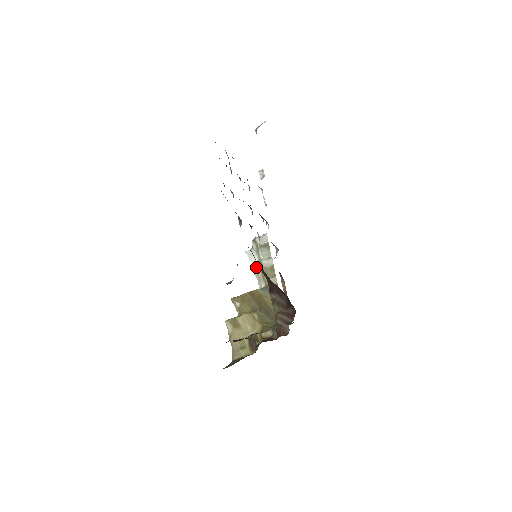
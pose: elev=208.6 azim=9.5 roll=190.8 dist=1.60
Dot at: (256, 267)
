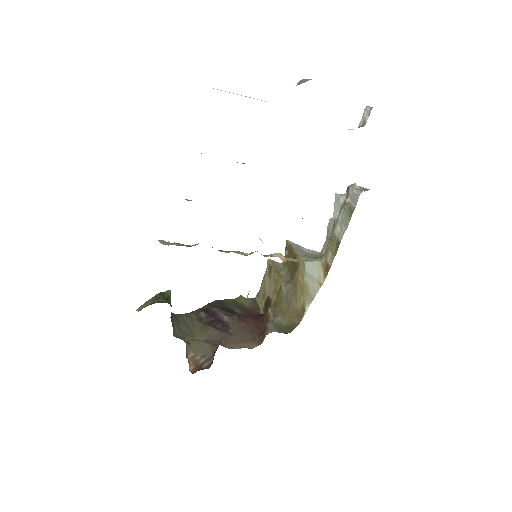
Dot at: (331, 224)
